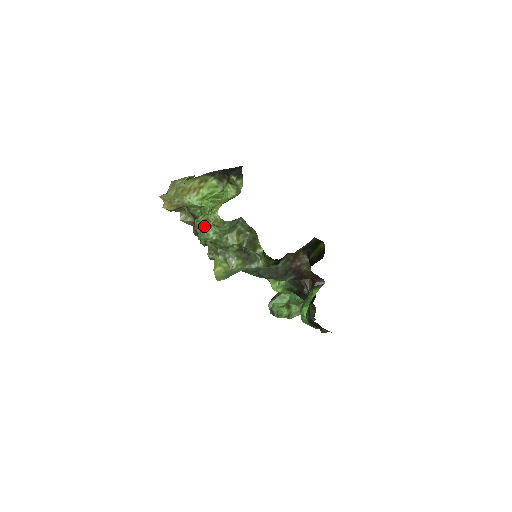
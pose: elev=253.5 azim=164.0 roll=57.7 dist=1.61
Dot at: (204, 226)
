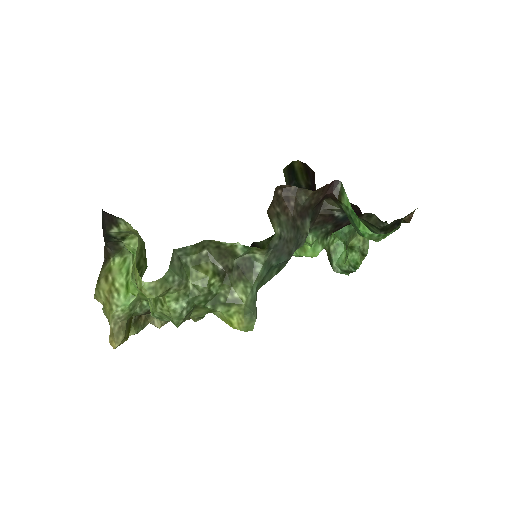
Dot at: (160, 309)
